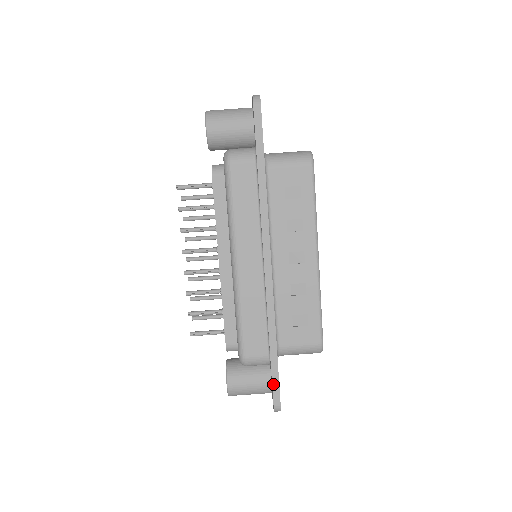
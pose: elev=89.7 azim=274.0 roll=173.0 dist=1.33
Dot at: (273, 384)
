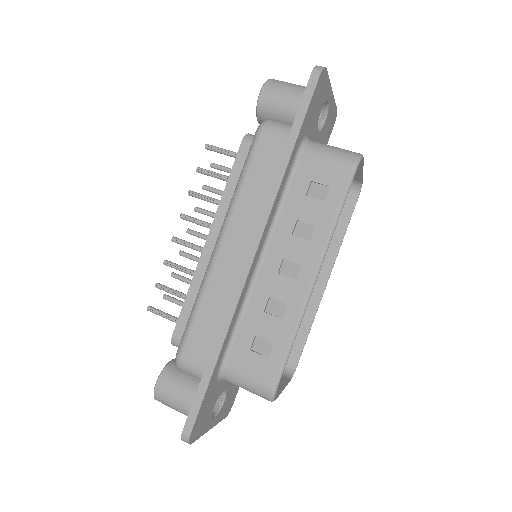
Dot at: (193, 404)
